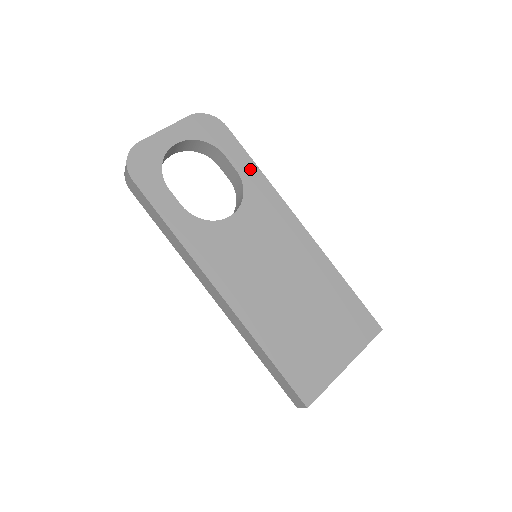
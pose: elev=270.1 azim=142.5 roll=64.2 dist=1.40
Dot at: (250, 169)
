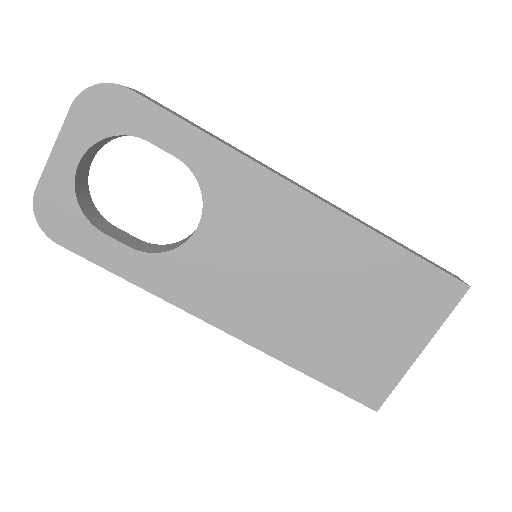
Dot at: (193, 143)
